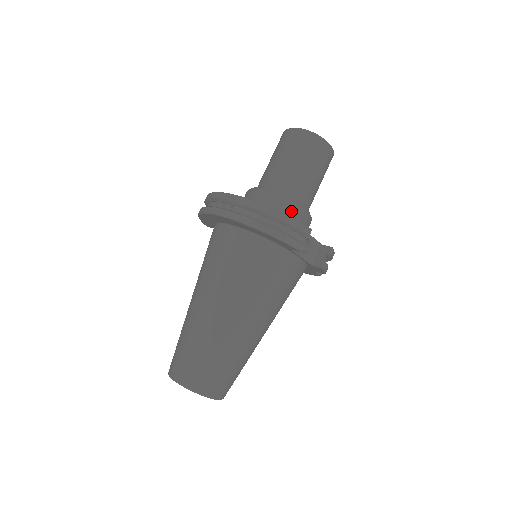
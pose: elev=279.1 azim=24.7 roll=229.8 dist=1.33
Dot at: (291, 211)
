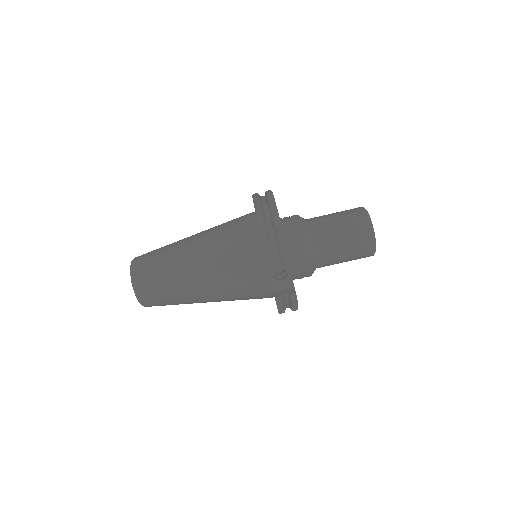
Dot at: (299, 247)
